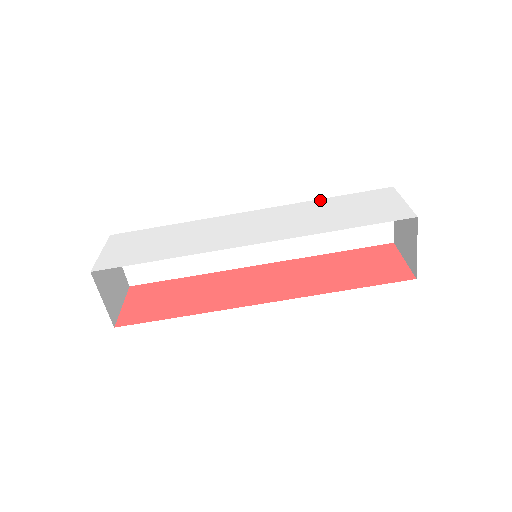
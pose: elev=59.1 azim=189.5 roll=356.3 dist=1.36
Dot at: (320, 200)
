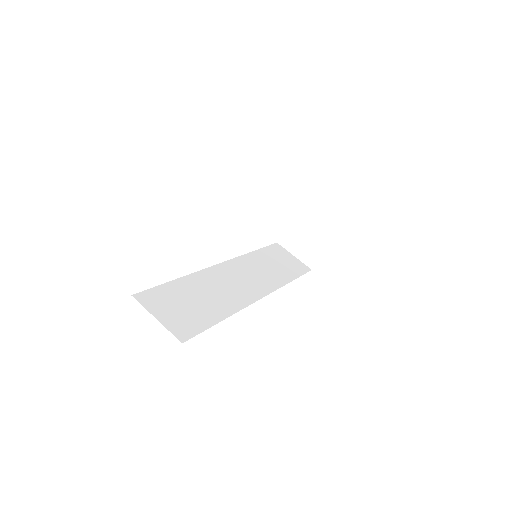
Dot at: occluded
